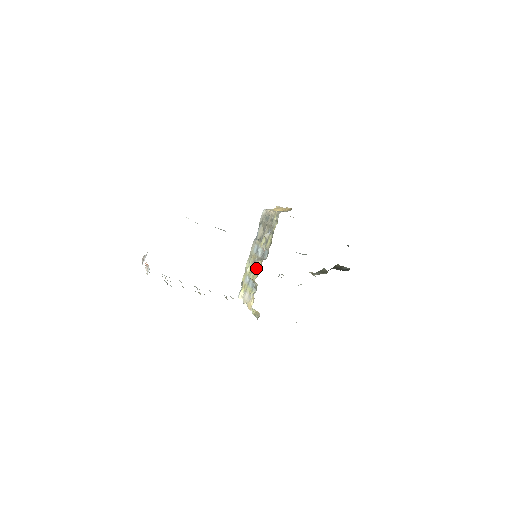
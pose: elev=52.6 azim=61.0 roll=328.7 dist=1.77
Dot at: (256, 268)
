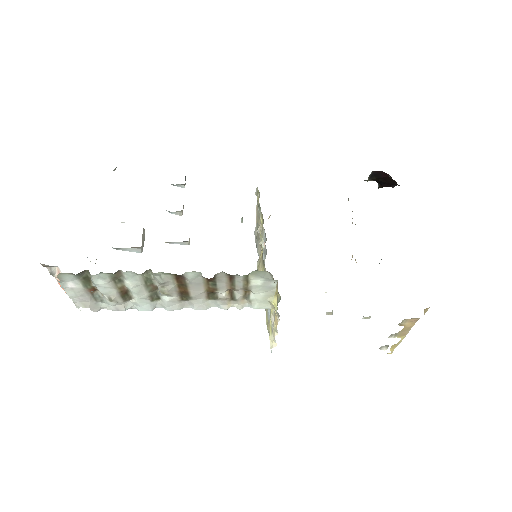
Dot at: (259, 263)
